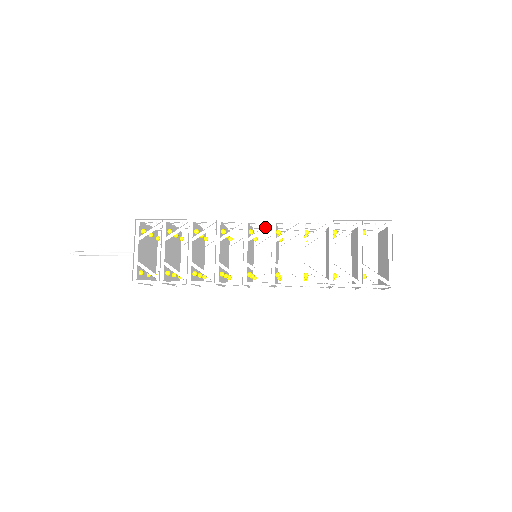
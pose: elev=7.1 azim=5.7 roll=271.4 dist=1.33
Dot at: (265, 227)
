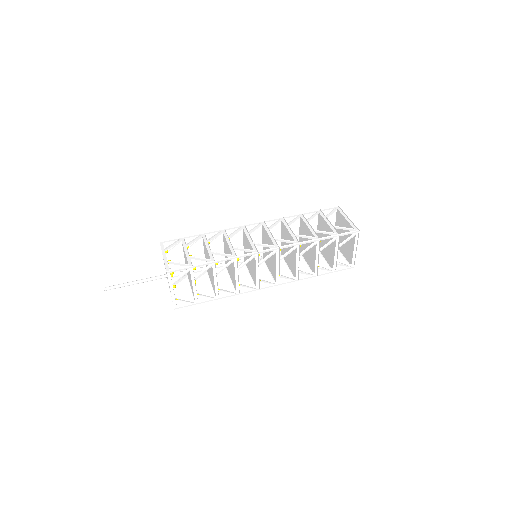
Dot at: (271, 253)
